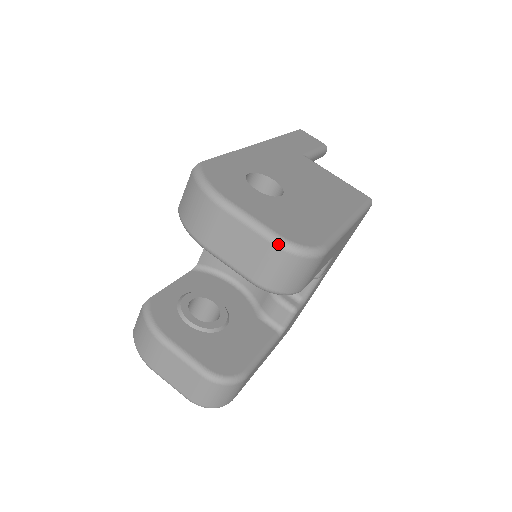
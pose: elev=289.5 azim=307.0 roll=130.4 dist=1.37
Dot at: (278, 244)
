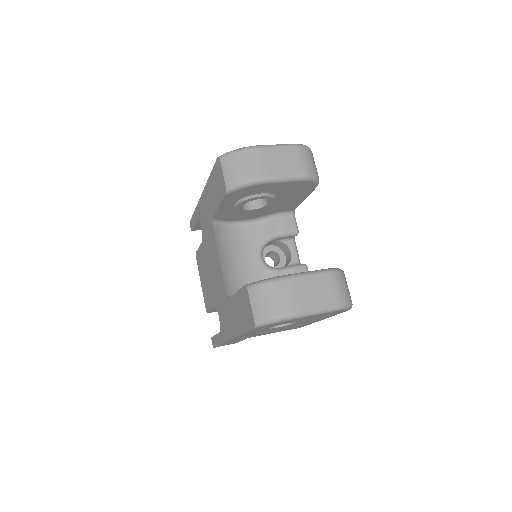
Dot at: (298, 145)
